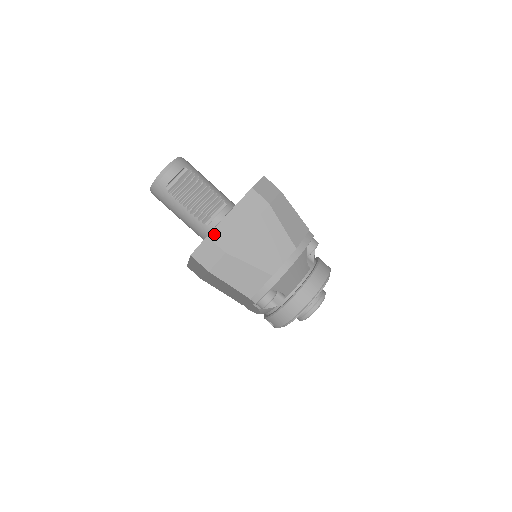
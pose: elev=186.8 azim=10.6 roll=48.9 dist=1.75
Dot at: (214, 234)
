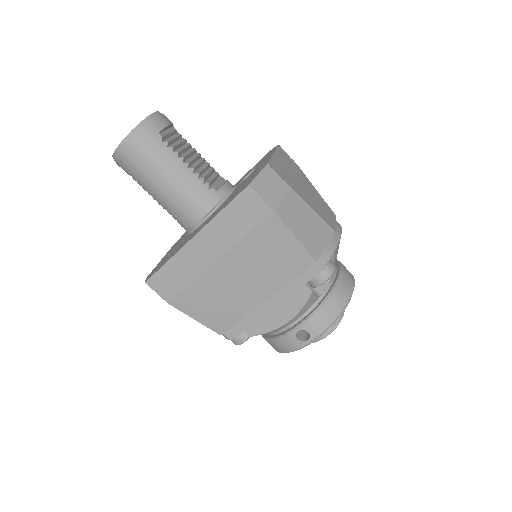
Dot at: (272, 165)
